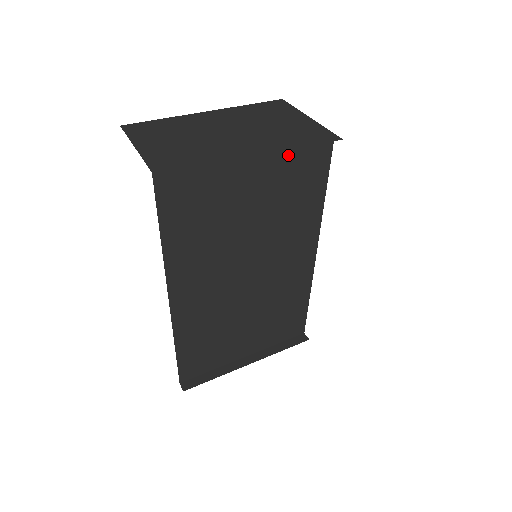
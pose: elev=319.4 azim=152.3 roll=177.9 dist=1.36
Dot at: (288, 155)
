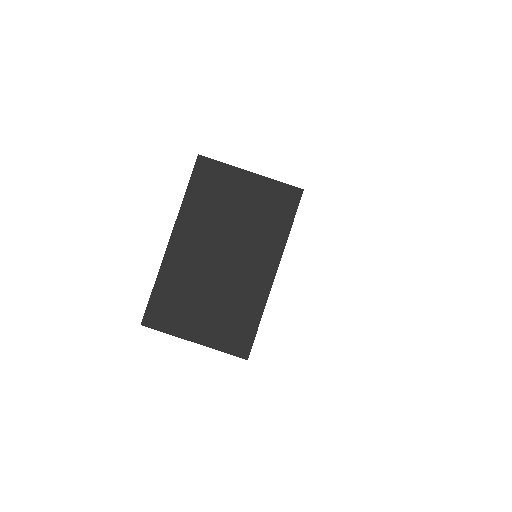
Dot at: occluded
